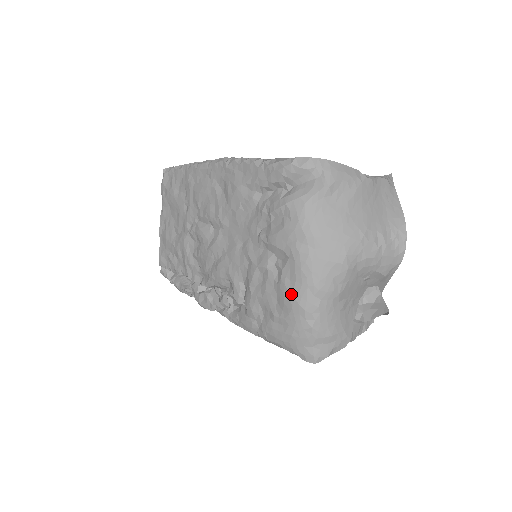
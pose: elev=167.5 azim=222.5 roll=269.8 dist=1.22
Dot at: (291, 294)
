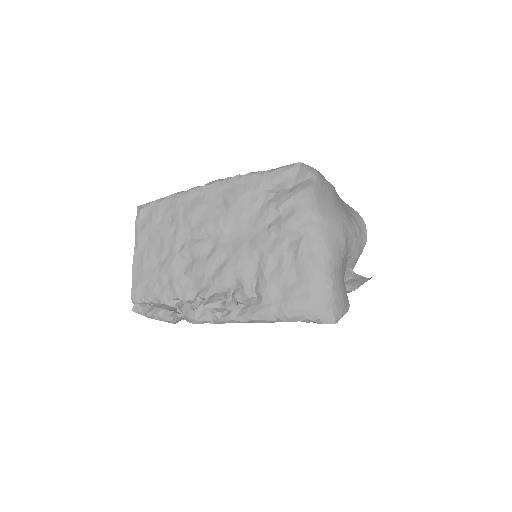
Dot at: (311, 263)
